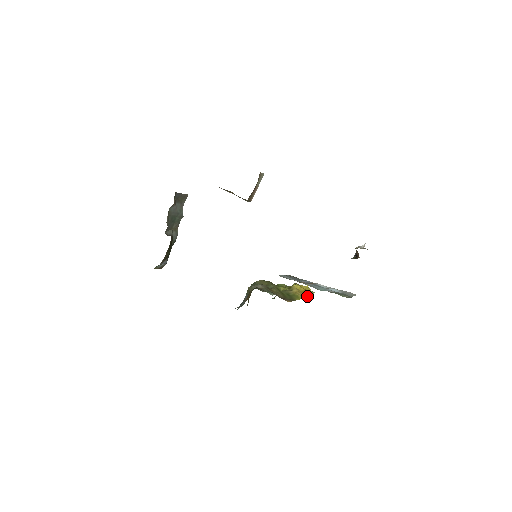
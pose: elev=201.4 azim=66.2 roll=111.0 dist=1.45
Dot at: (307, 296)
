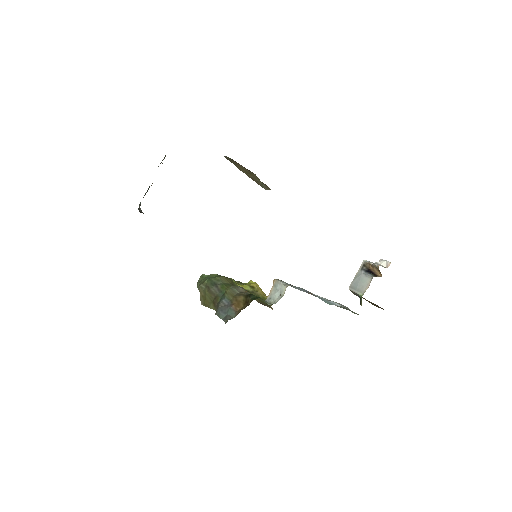
Dot at: occluded
